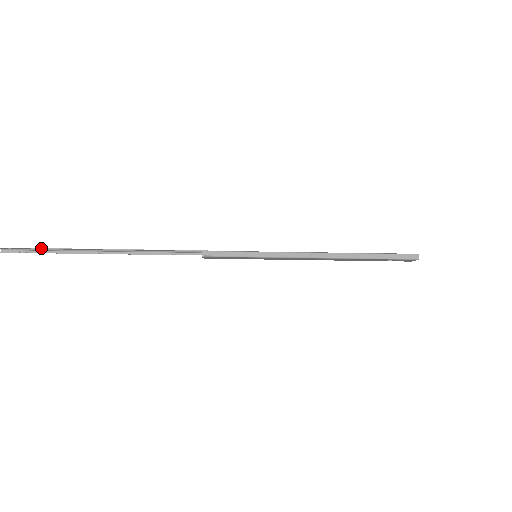
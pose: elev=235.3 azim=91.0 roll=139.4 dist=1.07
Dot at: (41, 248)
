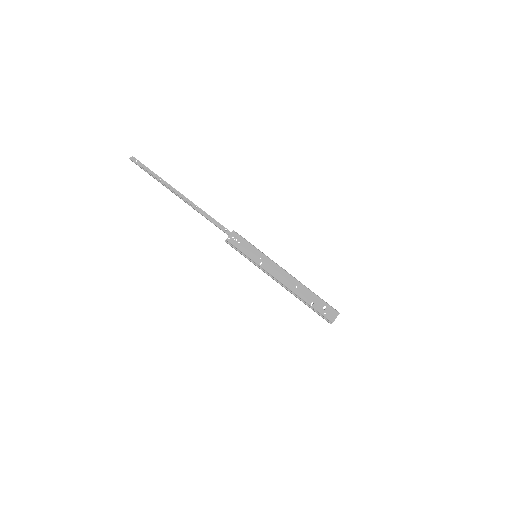
Dot at: occluded
